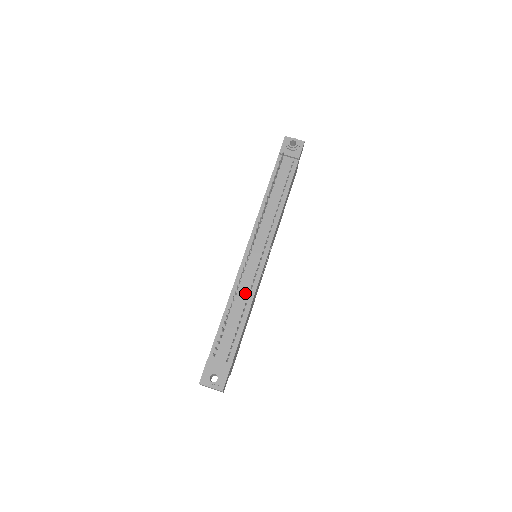
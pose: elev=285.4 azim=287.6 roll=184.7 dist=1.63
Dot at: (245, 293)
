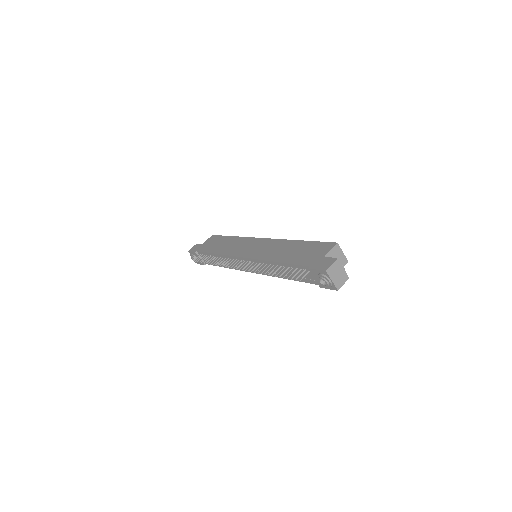
Dot at: occluded
